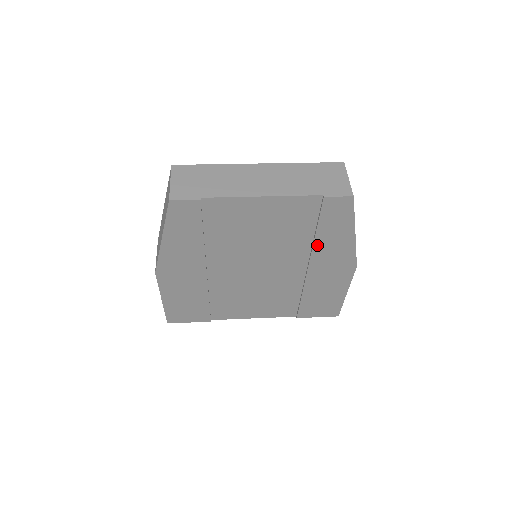
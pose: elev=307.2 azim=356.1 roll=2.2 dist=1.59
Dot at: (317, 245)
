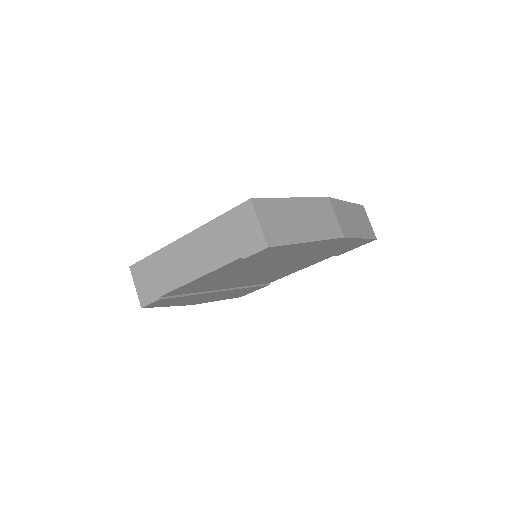
Dot at: (285, 256)
